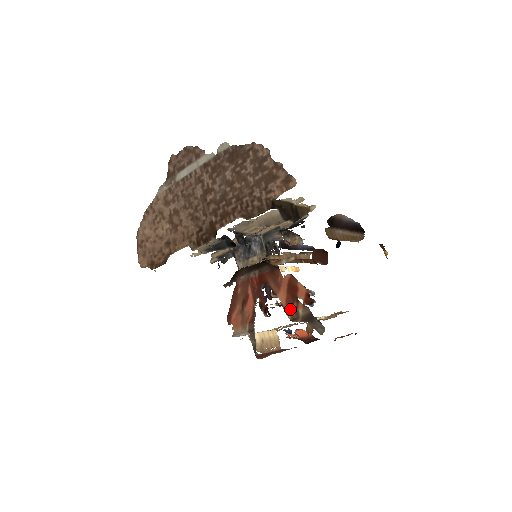
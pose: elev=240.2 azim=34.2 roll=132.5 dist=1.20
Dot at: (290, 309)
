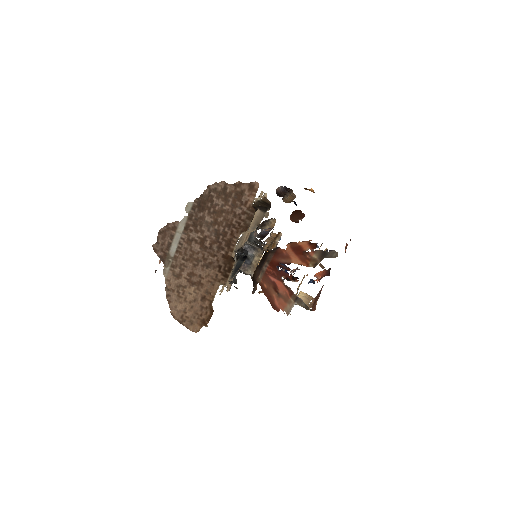
Dot at: (307, 262)
